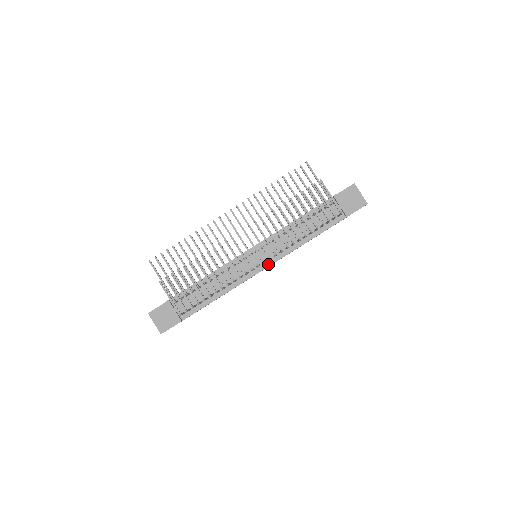
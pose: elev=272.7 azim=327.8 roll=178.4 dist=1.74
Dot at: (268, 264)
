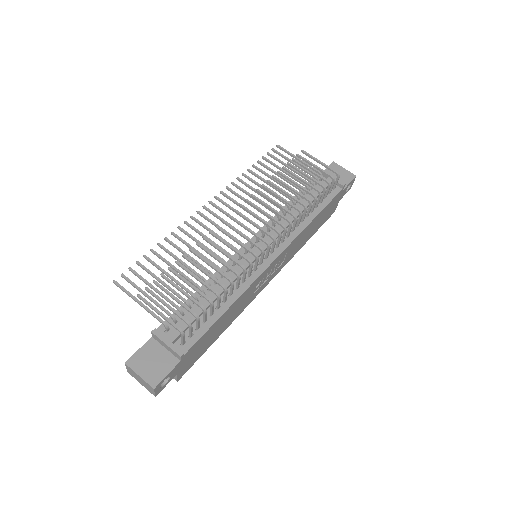
Dot at: (277, 253)
